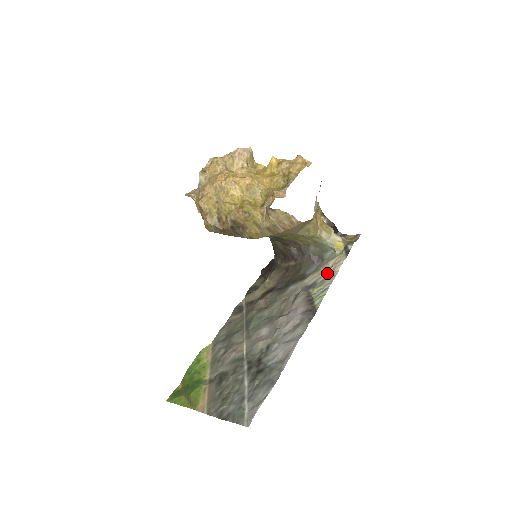
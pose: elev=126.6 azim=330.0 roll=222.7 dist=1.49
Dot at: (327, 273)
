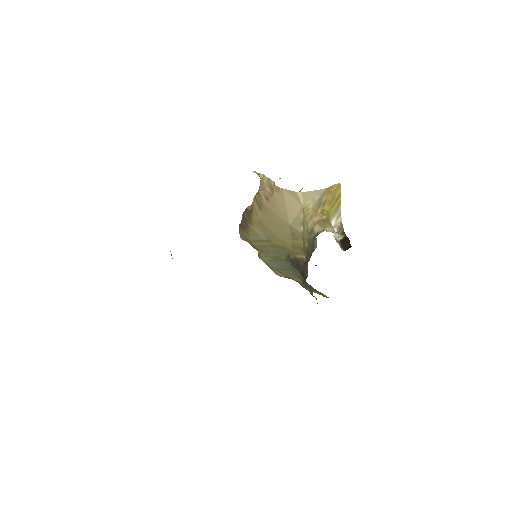
Dot at: occluded
